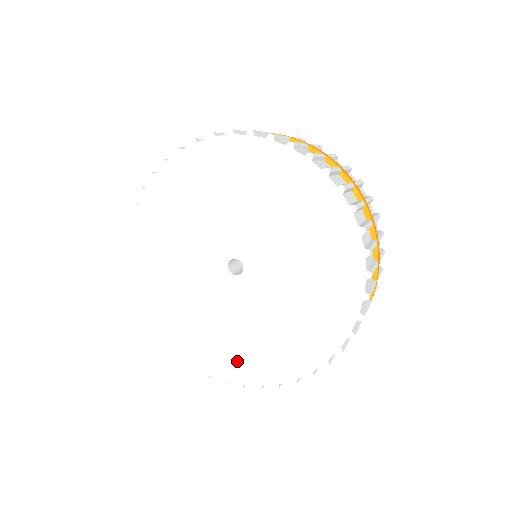
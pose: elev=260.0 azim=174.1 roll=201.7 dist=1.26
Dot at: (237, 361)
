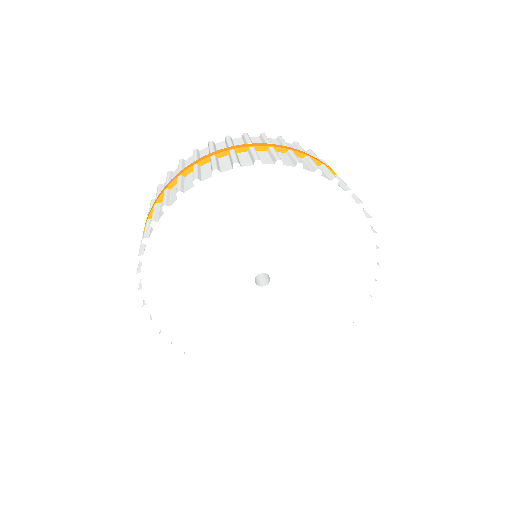
Dot at: (201, 338)
